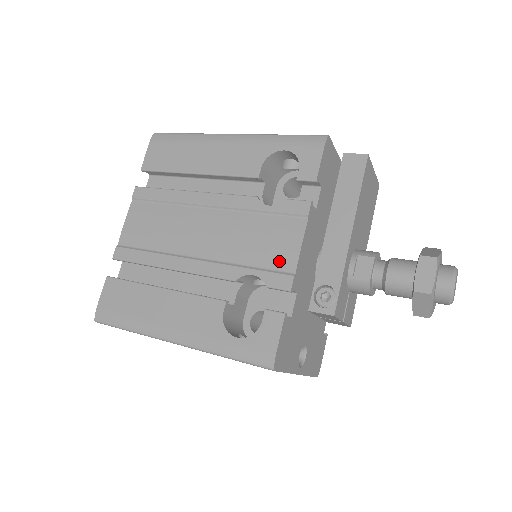
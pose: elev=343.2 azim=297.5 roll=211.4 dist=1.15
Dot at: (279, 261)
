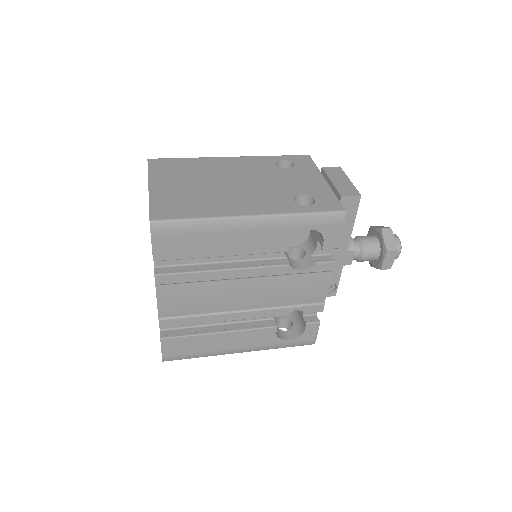
Dot at: (313, 299)
